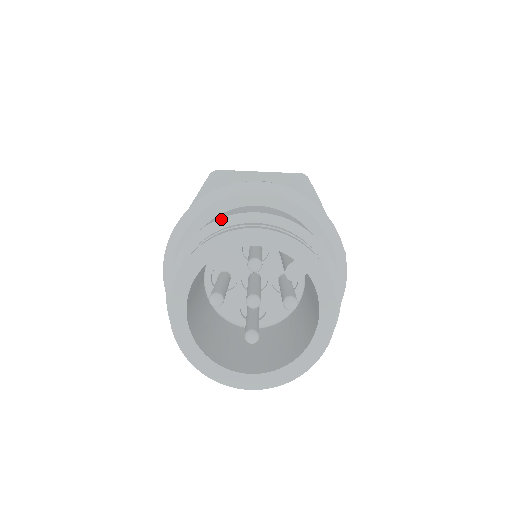
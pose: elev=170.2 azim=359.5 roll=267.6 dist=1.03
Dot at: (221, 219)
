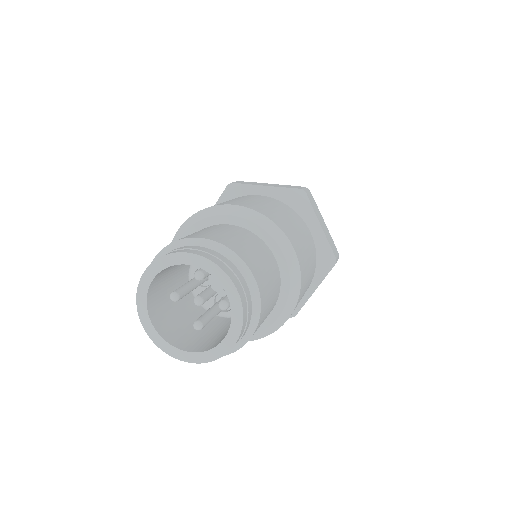
Dot at: (178, 241)
